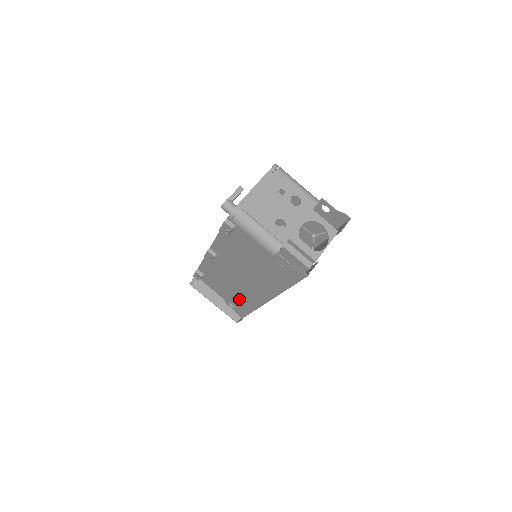
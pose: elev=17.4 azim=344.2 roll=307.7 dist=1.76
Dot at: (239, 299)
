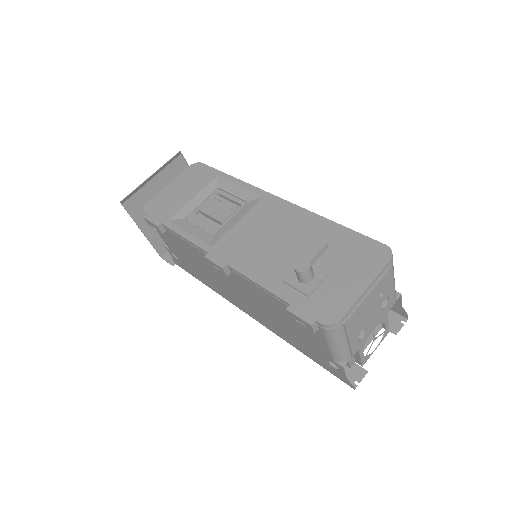
Dot at: (200, 273)
